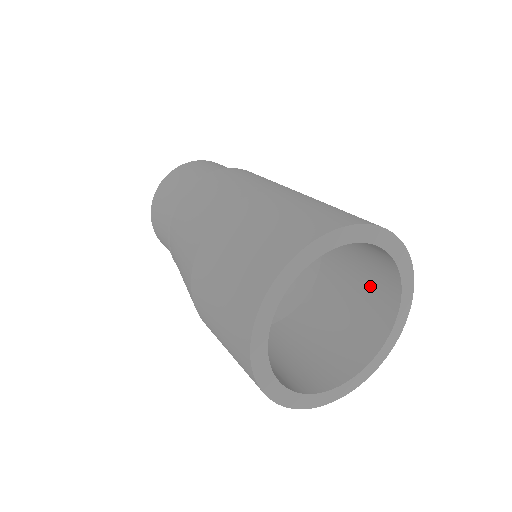
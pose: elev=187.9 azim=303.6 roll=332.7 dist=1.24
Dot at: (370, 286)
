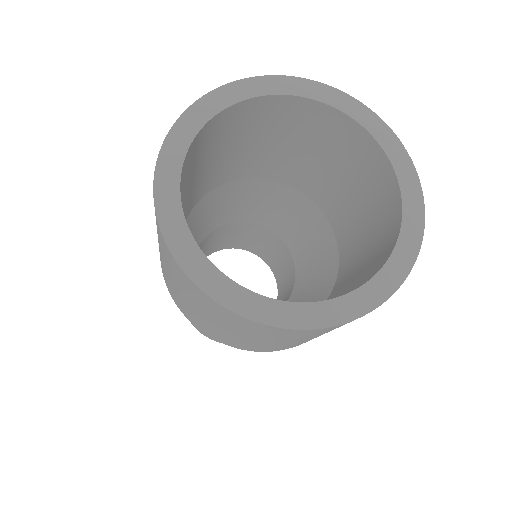
Dot at: (370, 198)
